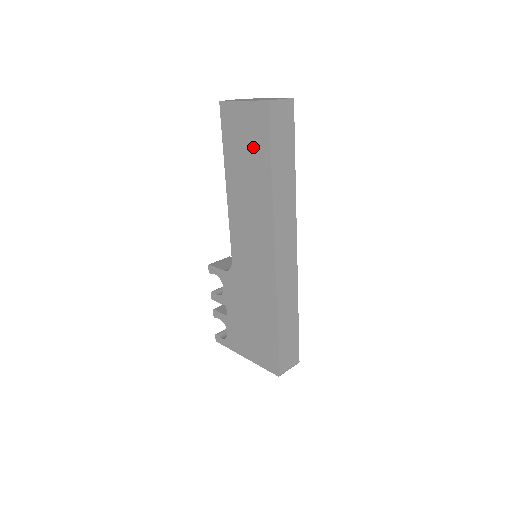
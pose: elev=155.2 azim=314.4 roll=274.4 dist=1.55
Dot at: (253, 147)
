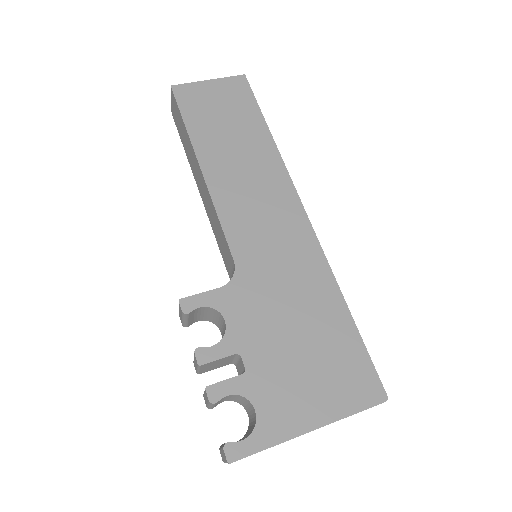
Dot at: (236, 114)
